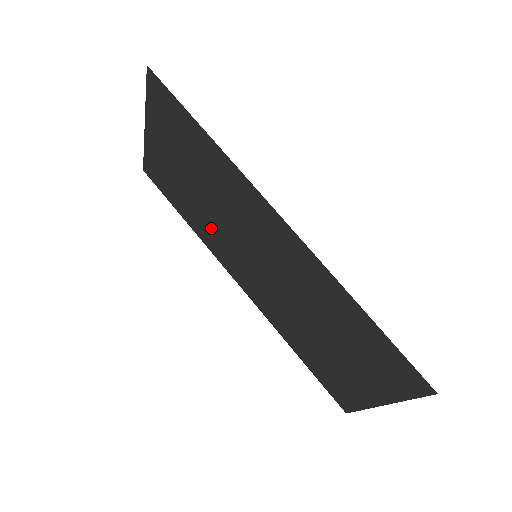
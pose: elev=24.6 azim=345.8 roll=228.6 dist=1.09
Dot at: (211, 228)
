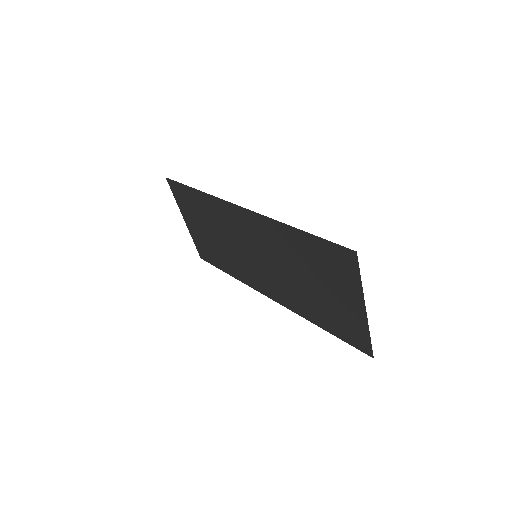
Dot at: (236, 263)
